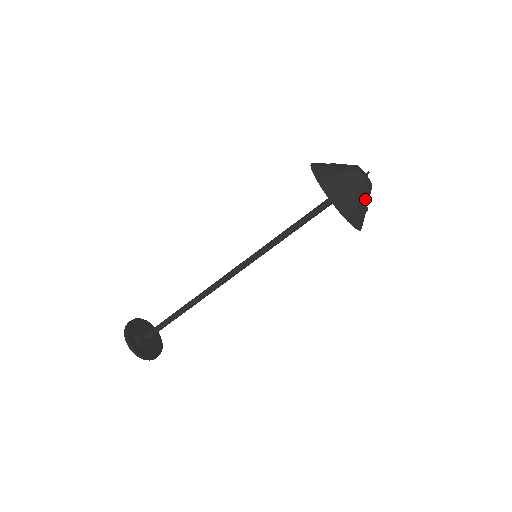
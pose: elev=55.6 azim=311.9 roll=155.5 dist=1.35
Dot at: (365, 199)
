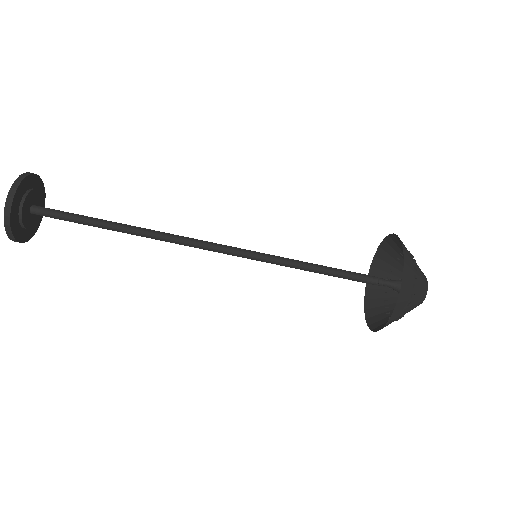
Dot at: (415, 300)
